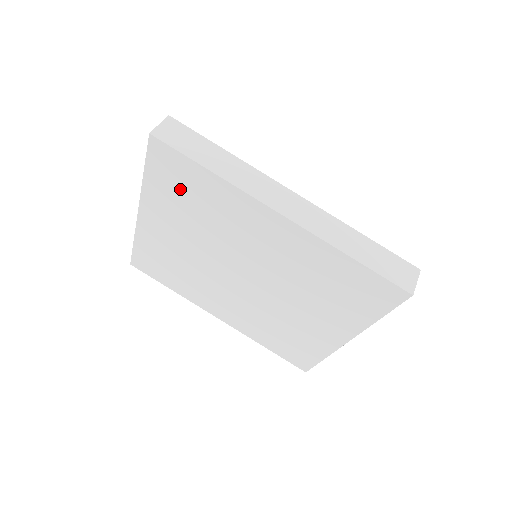
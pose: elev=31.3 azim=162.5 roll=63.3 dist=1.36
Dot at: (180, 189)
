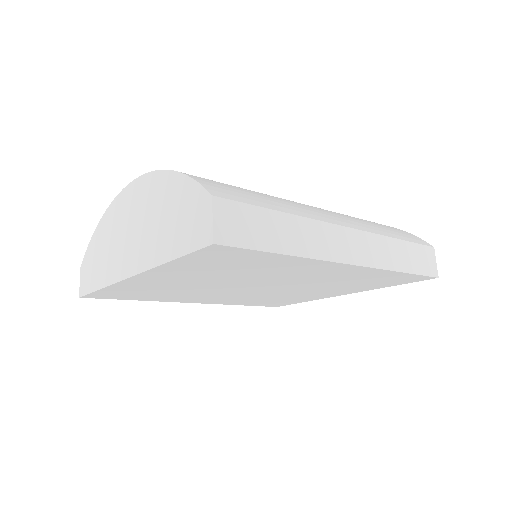
Dot at: (224, 264)
